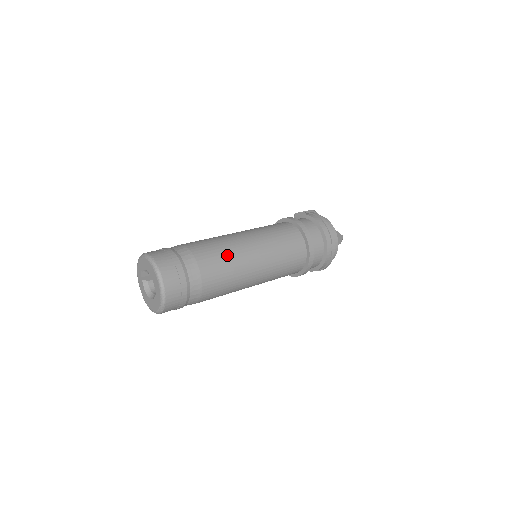
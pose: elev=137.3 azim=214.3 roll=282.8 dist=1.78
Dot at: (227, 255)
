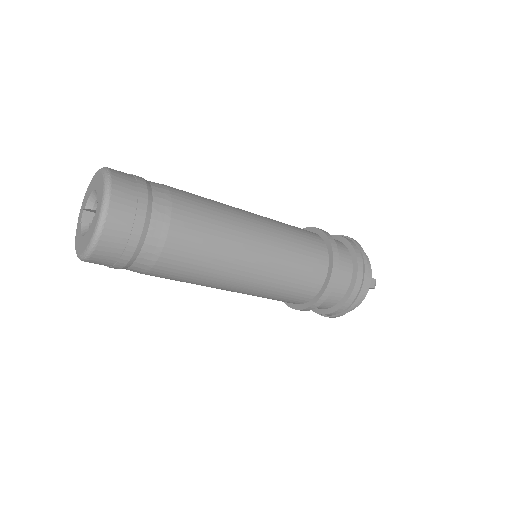
Dot at: (213, 201)
